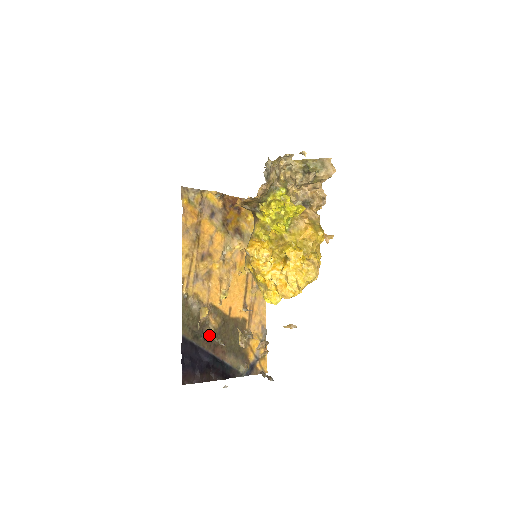
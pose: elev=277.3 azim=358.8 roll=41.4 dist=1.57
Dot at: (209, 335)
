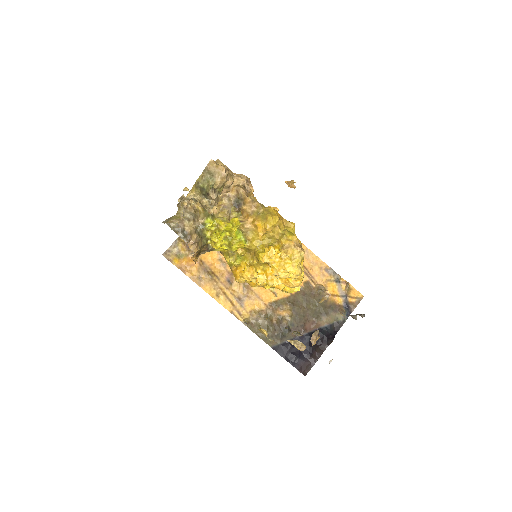
Dot at: (291, 324)
